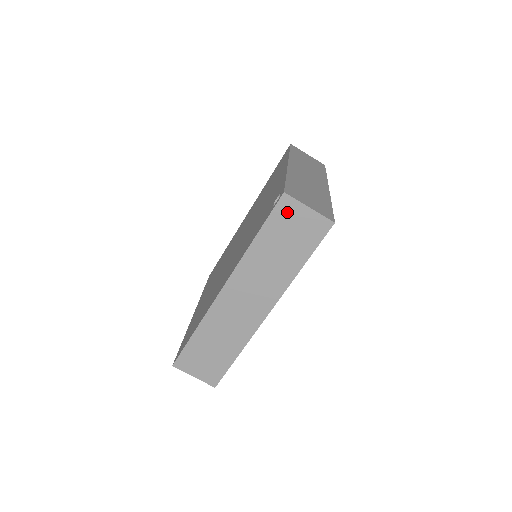
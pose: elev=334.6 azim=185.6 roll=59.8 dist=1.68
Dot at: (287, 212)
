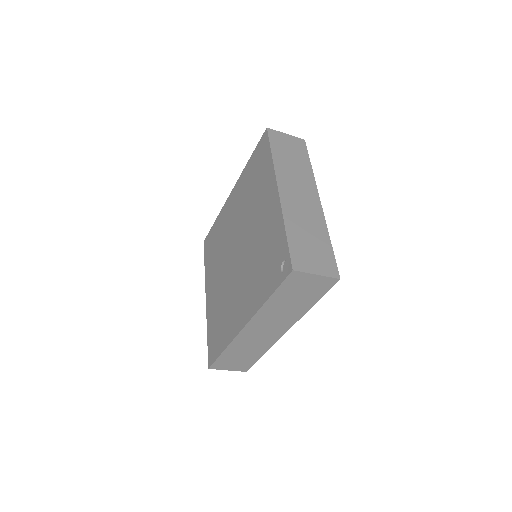
Dot at: (297, 280)
